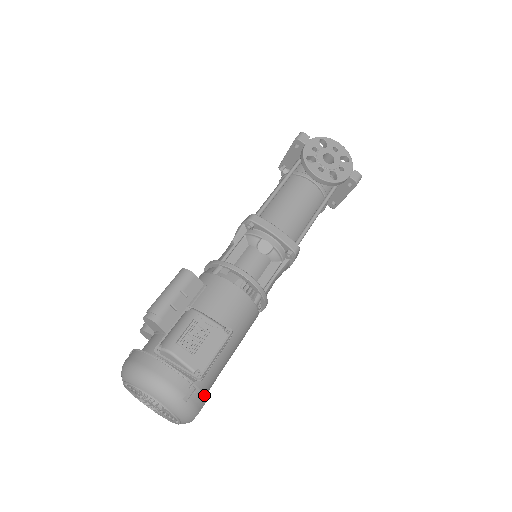
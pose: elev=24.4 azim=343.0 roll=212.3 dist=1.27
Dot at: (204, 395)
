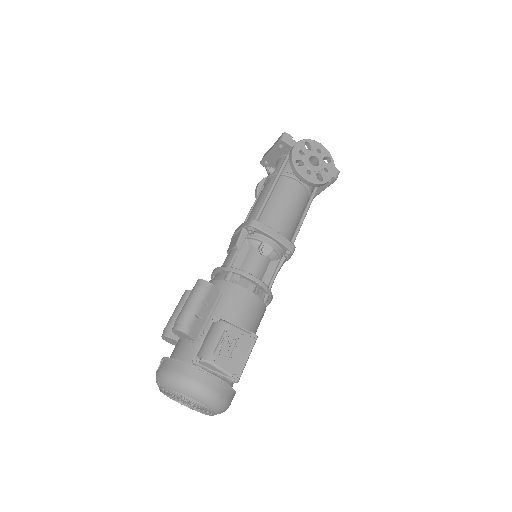
Dot at: (234, 390)
